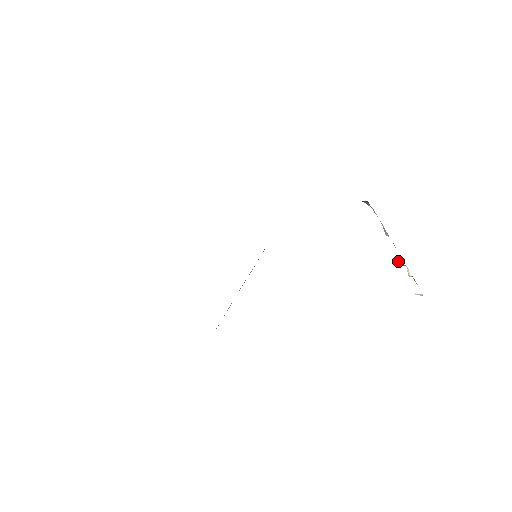
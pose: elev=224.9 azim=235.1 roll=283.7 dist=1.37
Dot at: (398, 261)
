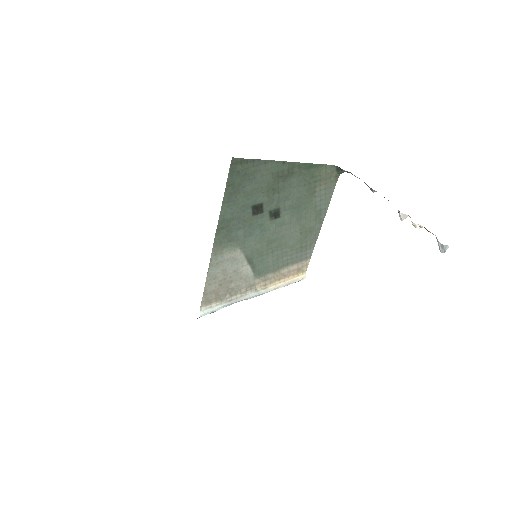
Dot at: (399, 216)
